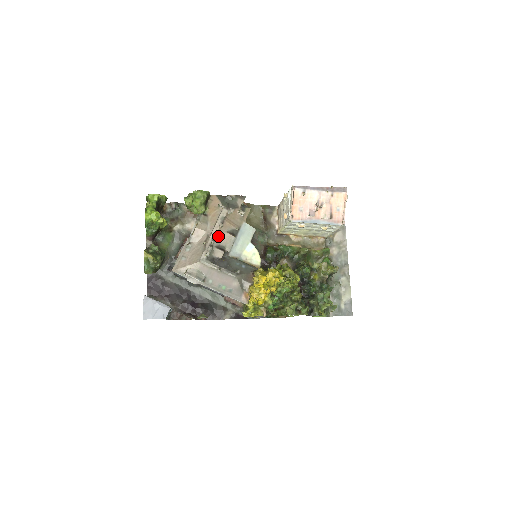
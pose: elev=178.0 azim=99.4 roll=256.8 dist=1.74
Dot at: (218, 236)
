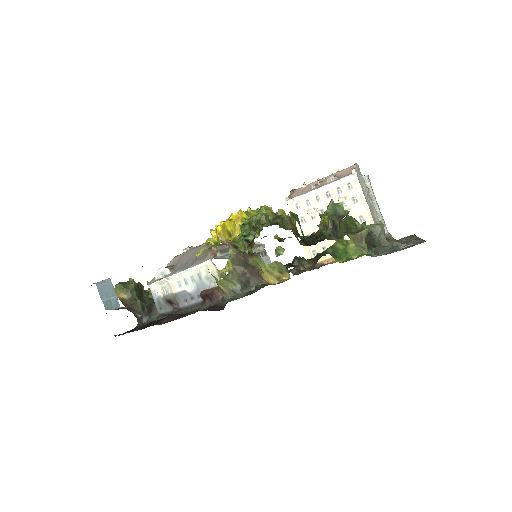
Dot at: occluded
